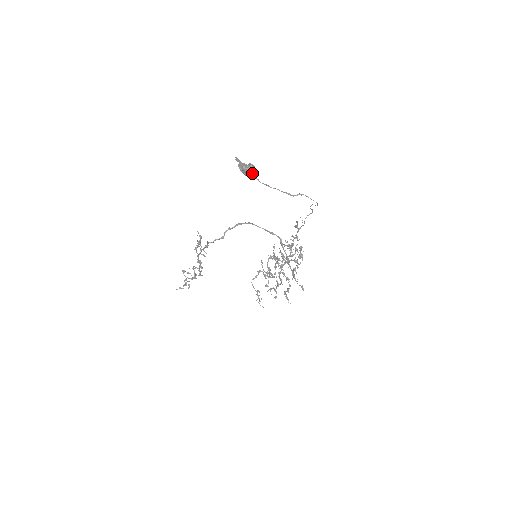
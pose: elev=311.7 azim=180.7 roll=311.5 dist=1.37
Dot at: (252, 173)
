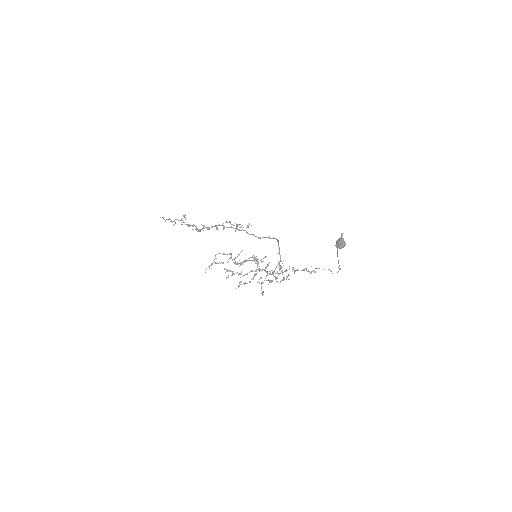
Dot at: occluded
